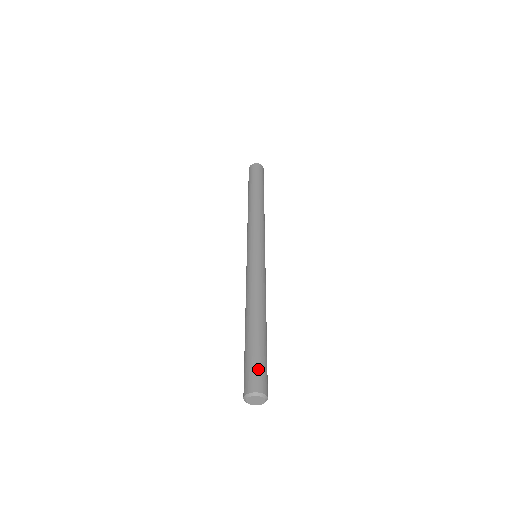
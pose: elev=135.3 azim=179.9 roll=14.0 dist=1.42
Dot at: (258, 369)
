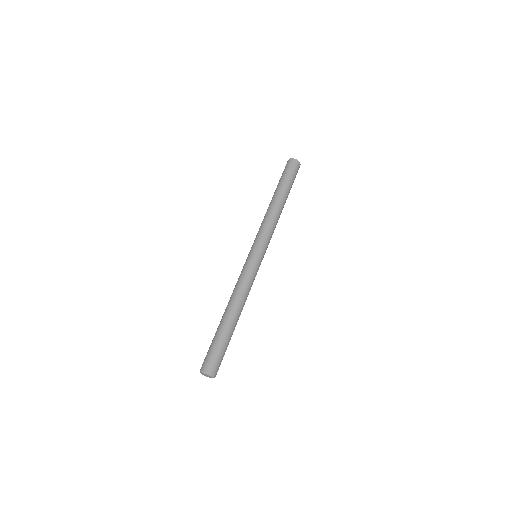
Dot at: (220, 358)
